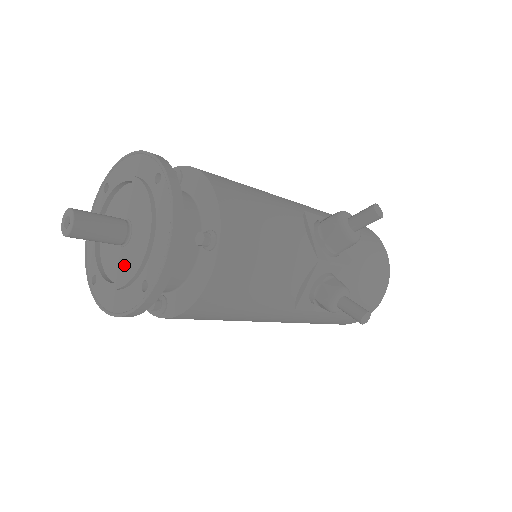
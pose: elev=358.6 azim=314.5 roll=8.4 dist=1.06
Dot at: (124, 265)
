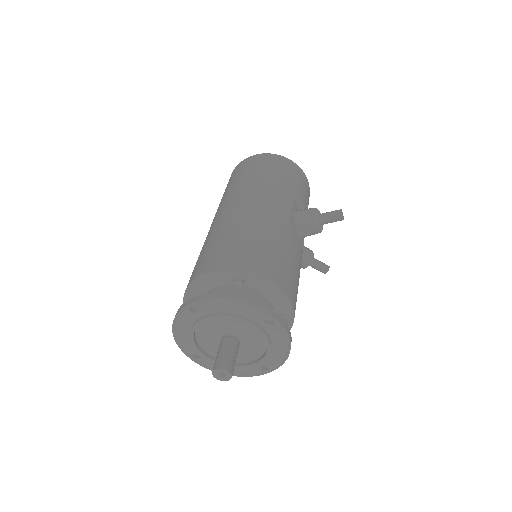
Dot at: occluded
